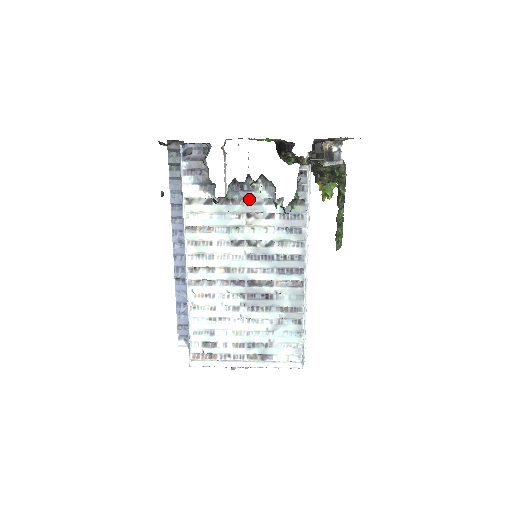
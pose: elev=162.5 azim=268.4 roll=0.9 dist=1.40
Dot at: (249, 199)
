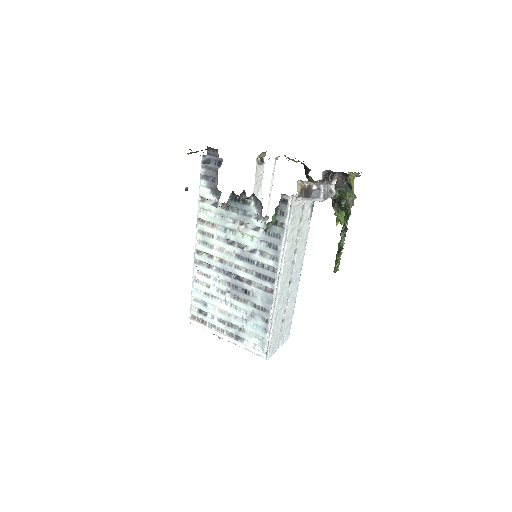
Dot at: (244, 210)
